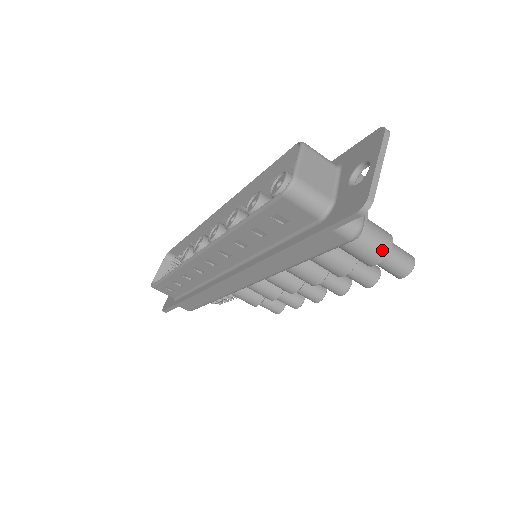
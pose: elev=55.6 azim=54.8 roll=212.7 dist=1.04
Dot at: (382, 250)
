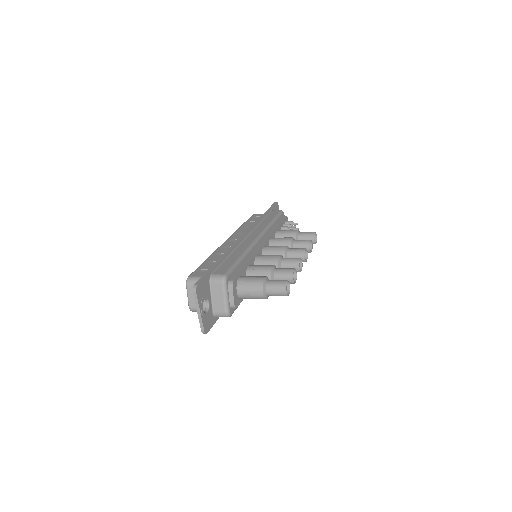
Dot at: (260, 298)
